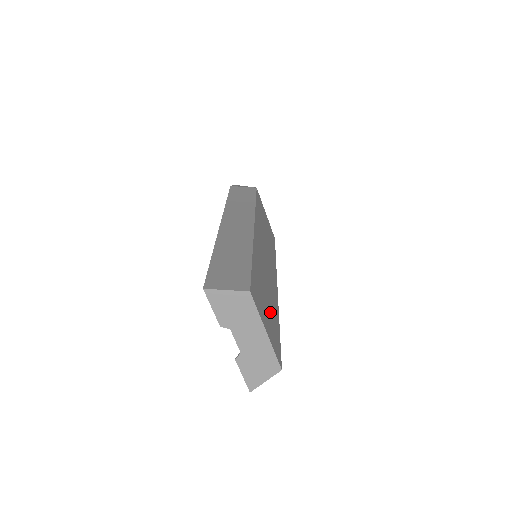
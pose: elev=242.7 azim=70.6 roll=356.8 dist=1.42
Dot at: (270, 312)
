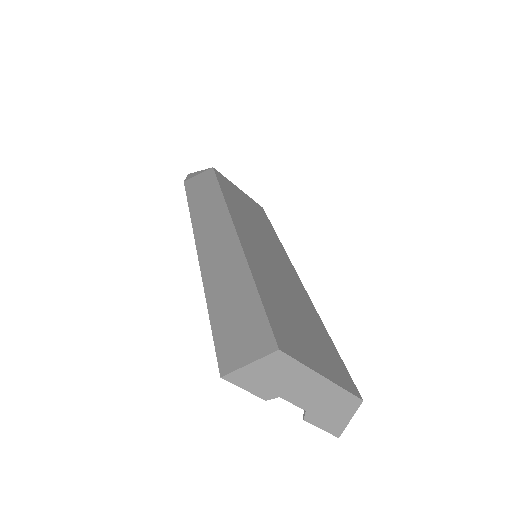
Dot at: (311, 333)
